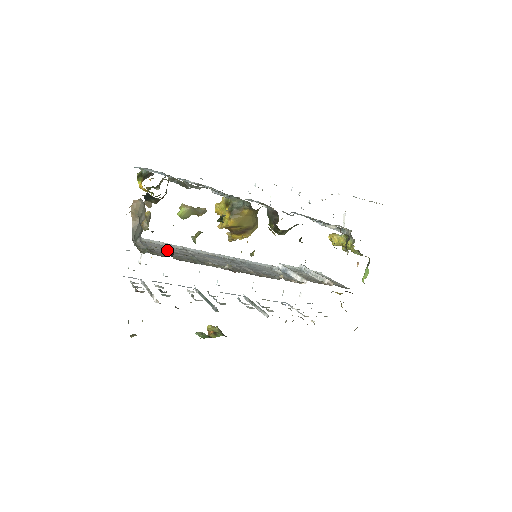
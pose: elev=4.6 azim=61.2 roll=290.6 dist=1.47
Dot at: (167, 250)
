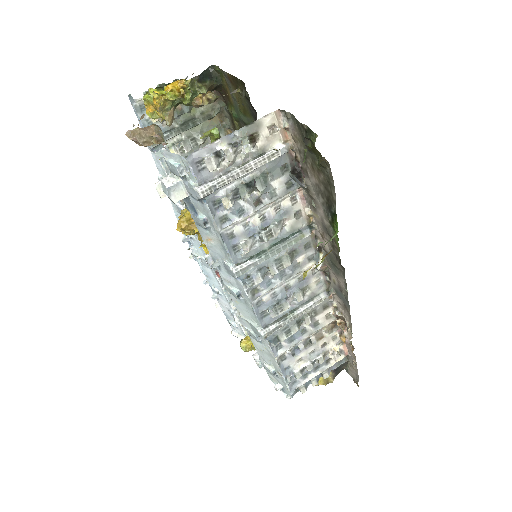
Dot at: occluded
